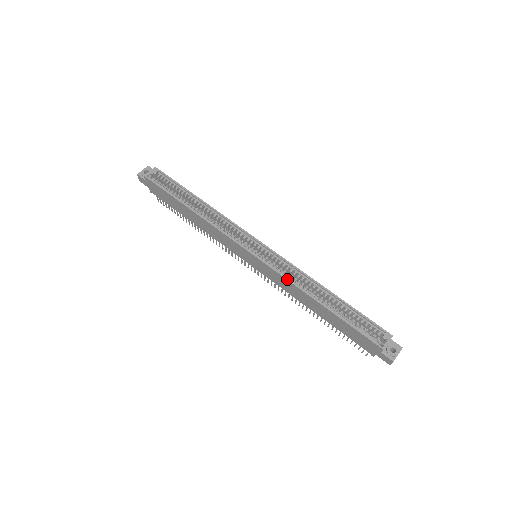
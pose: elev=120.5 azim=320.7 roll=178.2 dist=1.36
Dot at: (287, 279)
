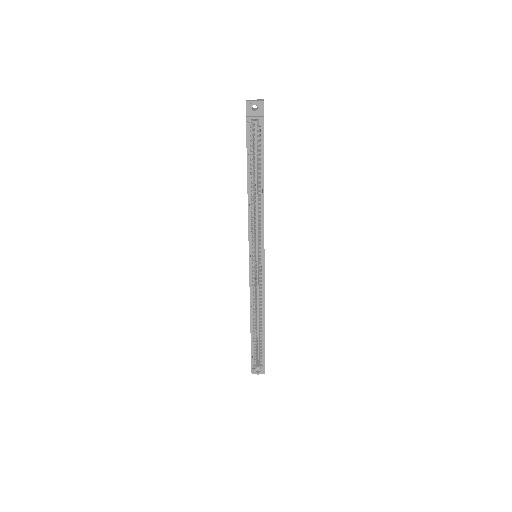
Dot at: (250, 297)
